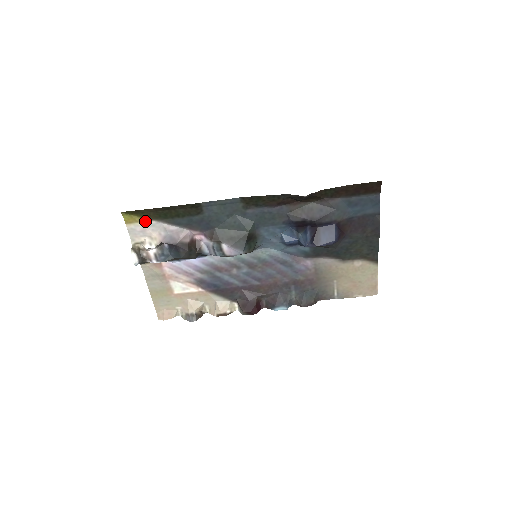
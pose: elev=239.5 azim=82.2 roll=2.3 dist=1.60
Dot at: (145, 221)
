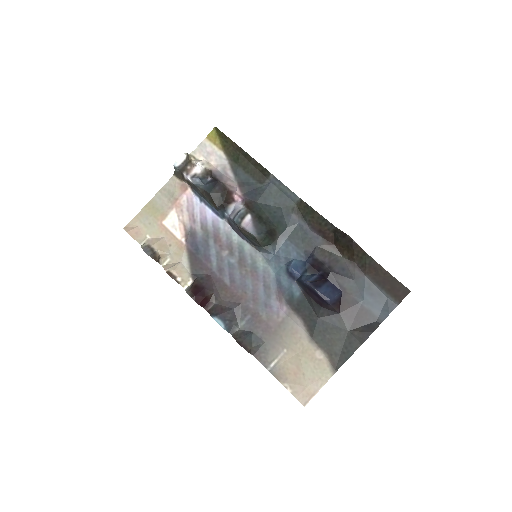
Dot at: (220, 149)
